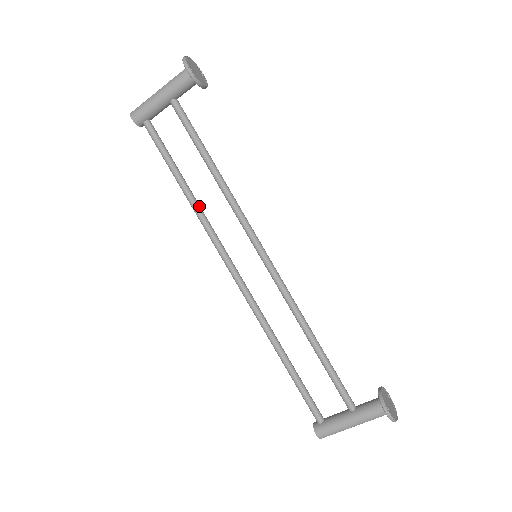
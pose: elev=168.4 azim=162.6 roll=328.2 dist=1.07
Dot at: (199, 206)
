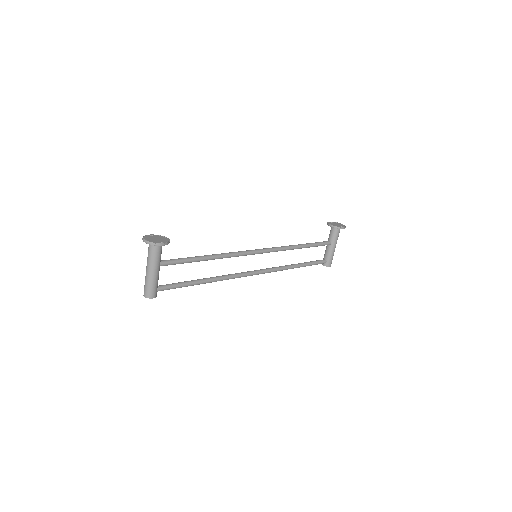
Dot at: (217, 277)
